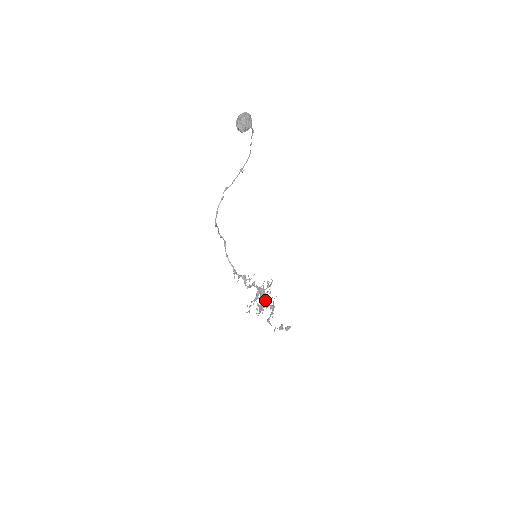
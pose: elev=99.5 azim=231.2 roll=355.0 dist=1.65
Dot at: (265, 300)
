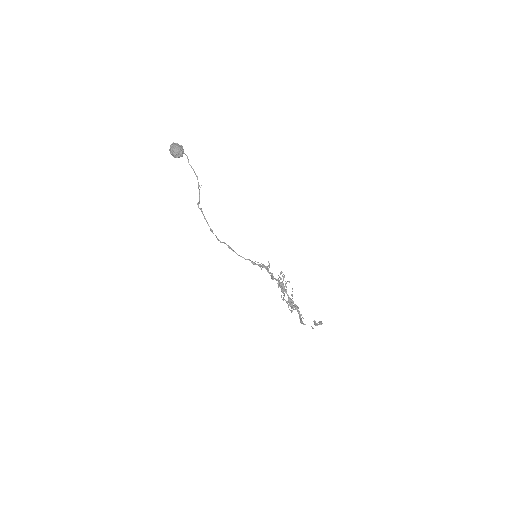
Dot at: occluded
